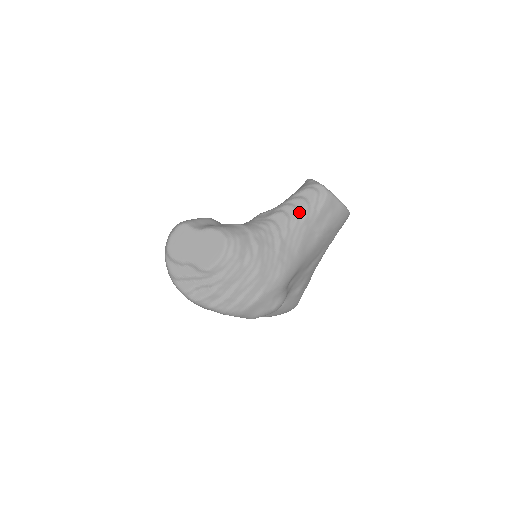
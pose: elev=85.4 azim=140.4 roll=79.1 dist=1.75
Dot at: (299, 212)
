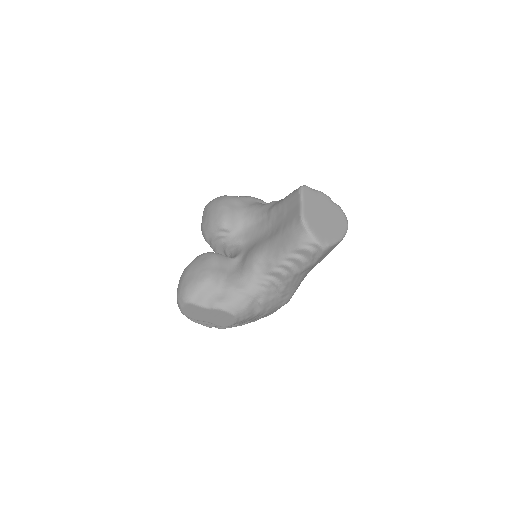
Dot at: (296, 268)
